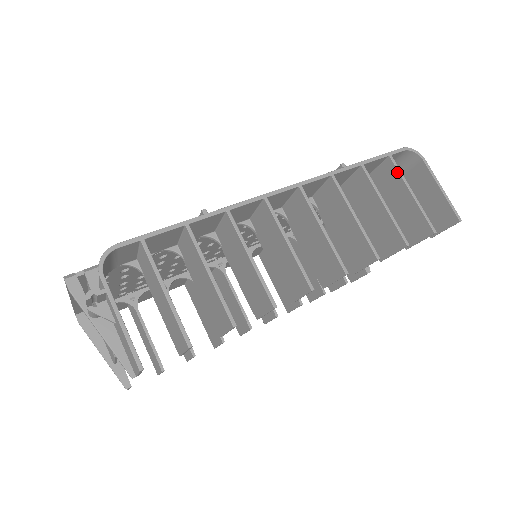
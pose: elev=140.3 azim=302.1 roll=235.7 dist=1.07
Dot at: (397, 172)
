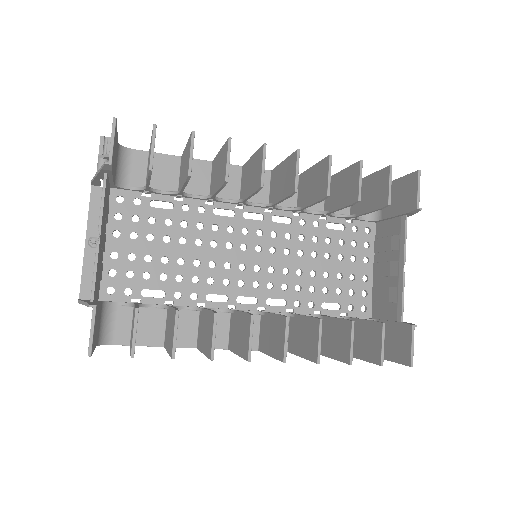
Dot at: occluded
